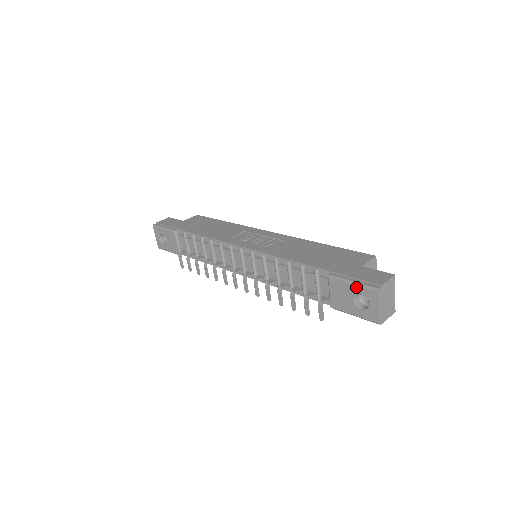
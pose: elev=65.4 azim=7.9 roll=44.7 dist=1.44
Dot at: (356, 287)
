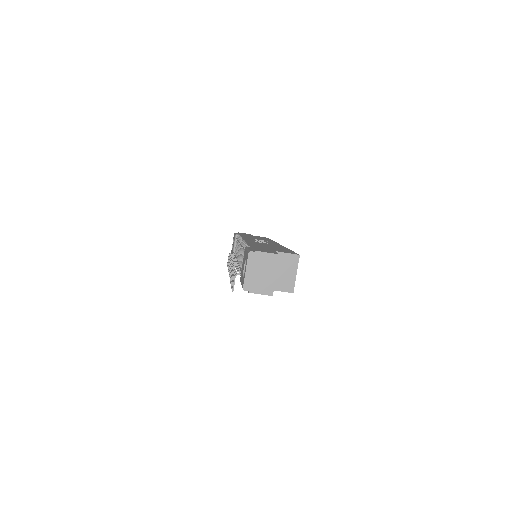
Dot at: (246, 253)
